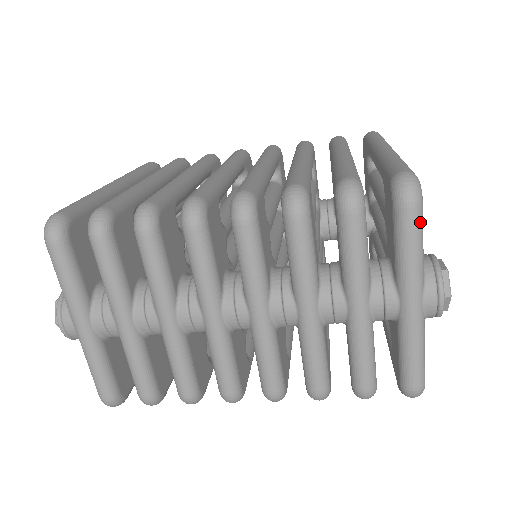
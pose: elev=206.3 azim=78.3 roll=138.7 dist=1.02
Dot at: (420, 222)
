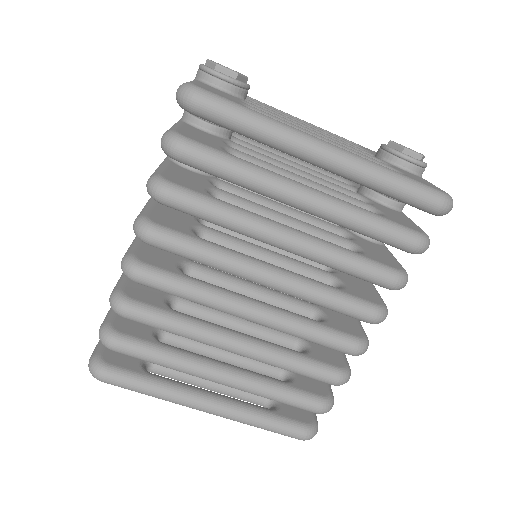
Dot at: occluded
